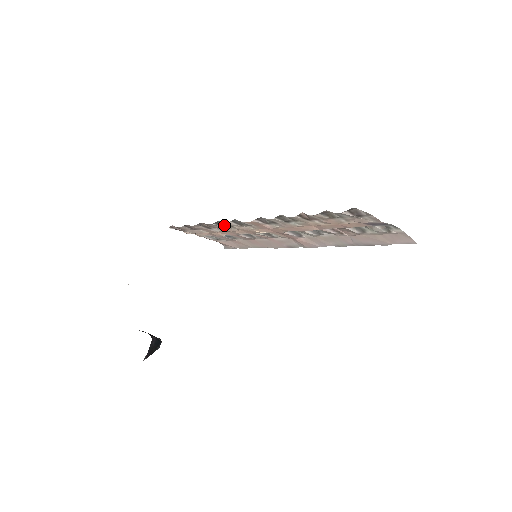
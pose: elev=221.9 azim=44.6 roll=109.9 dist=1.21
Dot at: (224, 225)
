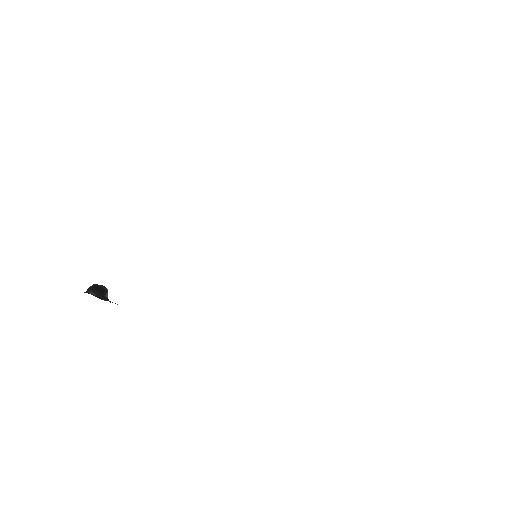
Dot at: occluded
